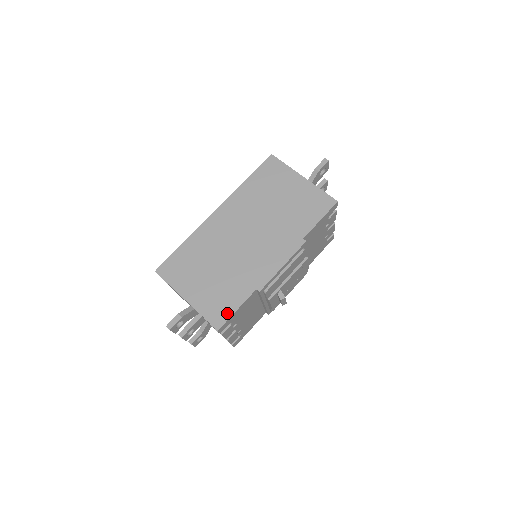
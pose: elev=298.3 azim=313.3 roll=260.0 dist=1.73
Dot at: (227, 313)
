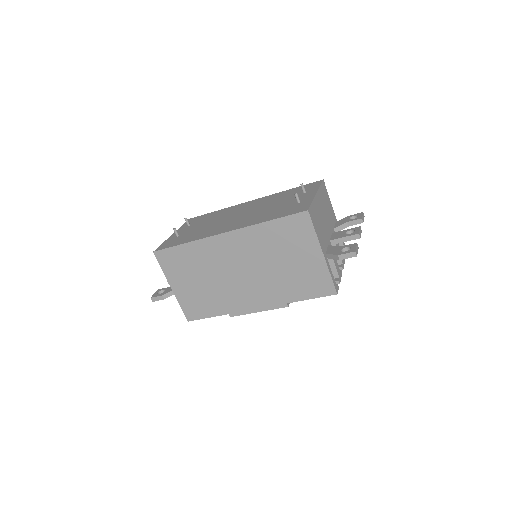
Dot at: (199, 315)
